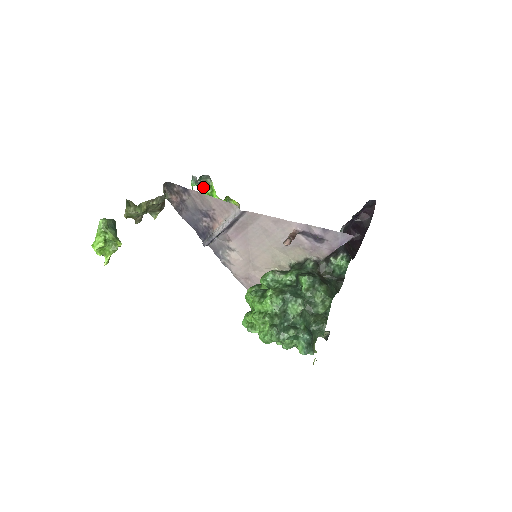
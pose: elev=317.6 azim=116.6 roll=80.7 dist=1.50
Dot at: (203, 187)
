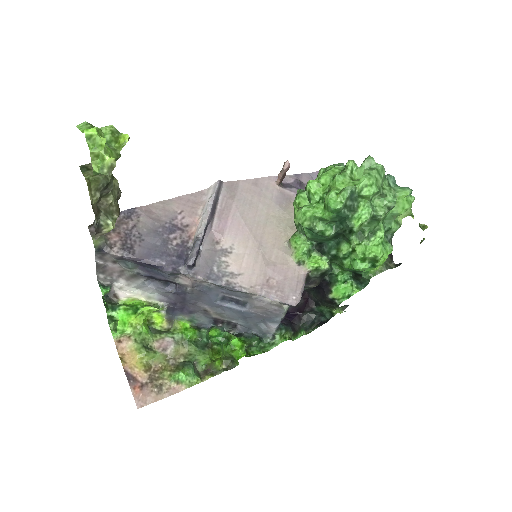
Dot at: (113, 307)
